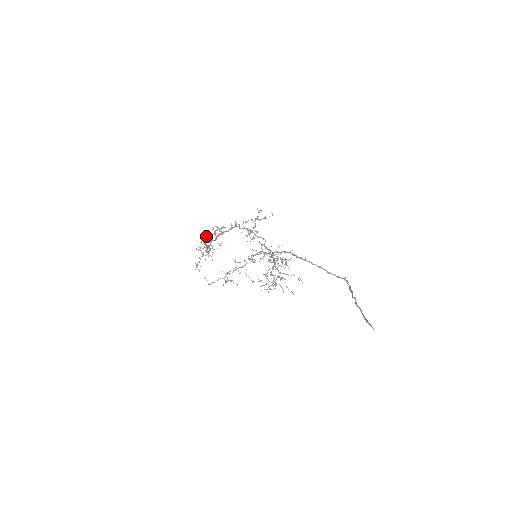
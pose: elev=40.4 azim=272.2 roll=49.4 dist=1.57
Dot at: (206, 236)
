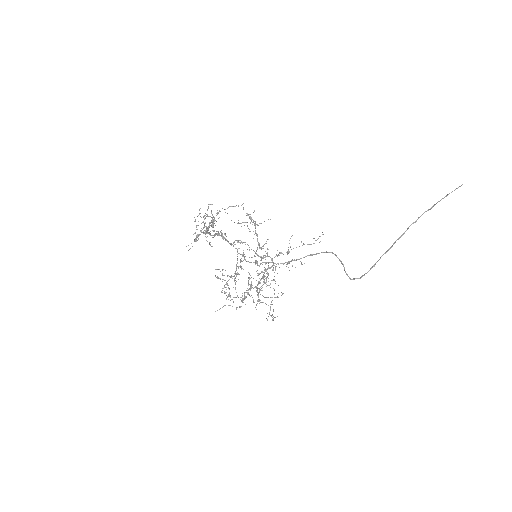
Dot at: (209, 227)
